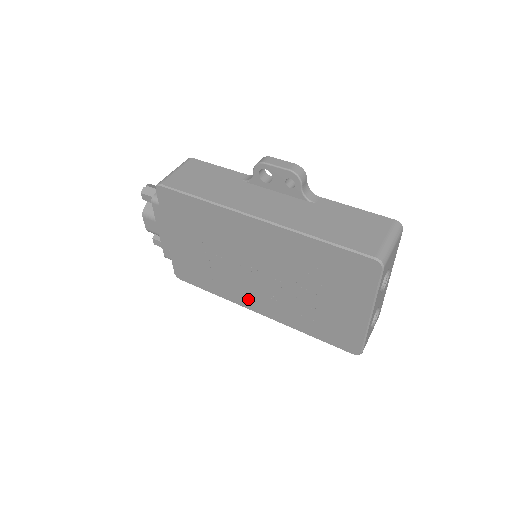
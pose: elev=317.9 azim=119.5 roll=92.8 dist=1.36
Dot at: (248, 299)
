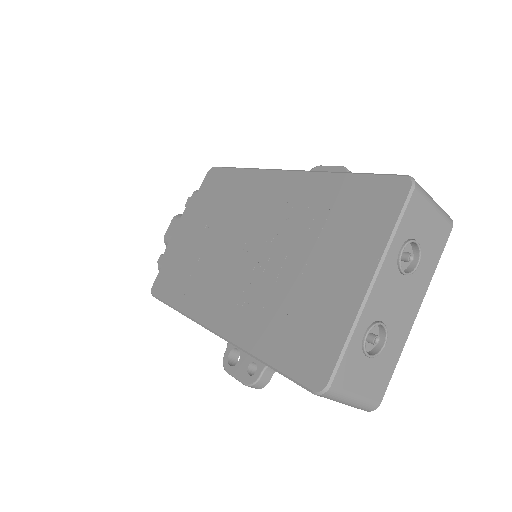
Dot at: (212, 304)
